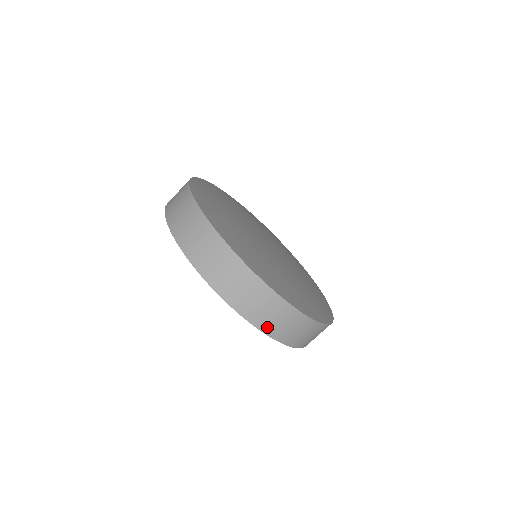
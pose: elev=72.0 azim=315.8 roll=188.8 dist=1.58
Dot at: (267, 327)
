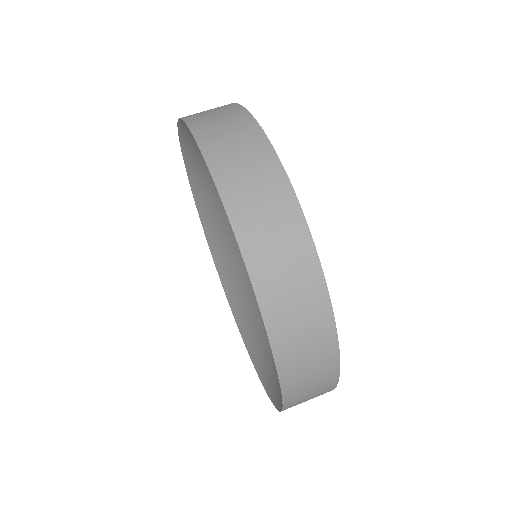
Dot at: (257, 258)
